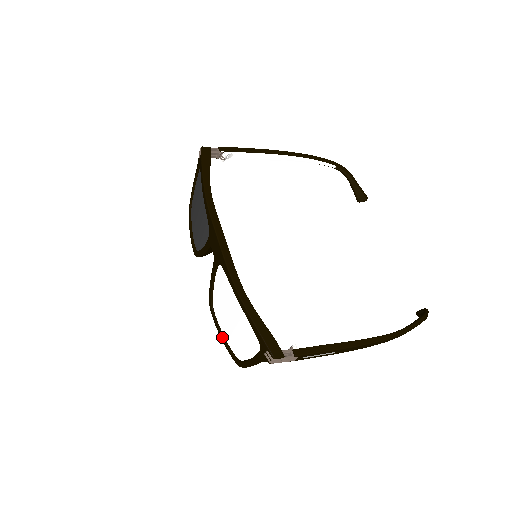
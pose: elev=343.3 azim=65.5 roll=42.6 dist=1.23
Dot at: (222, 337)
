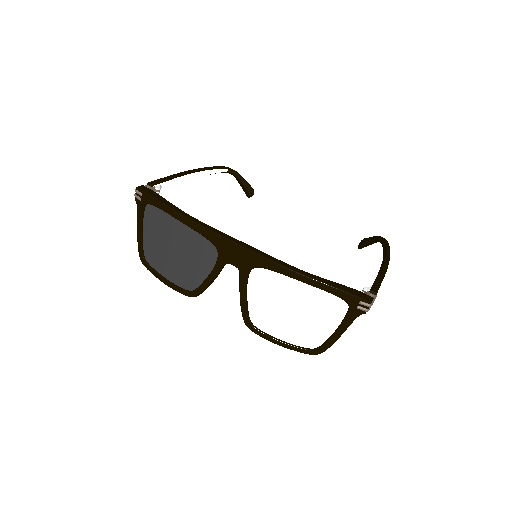
Dot at: (283, 343)
